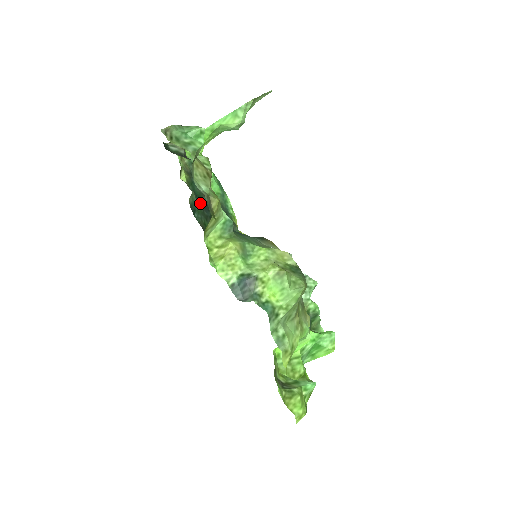
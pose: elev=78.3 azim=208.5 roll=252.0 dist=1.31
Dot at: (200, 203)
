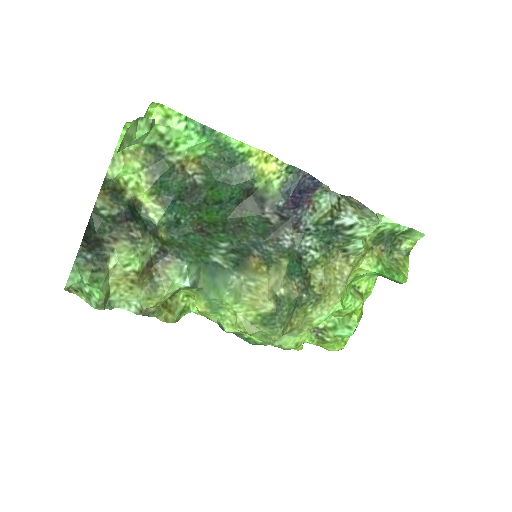
Dot at: (183, 198)
